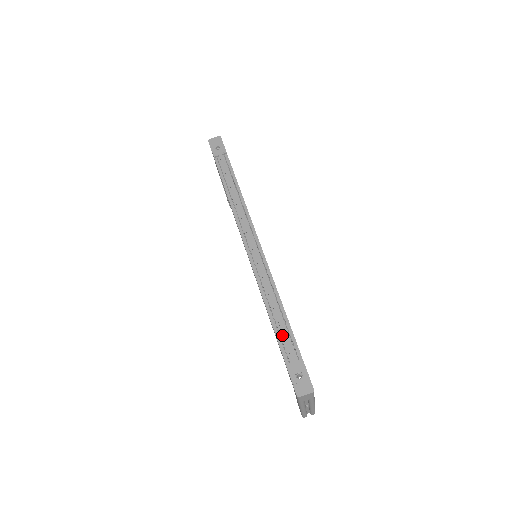
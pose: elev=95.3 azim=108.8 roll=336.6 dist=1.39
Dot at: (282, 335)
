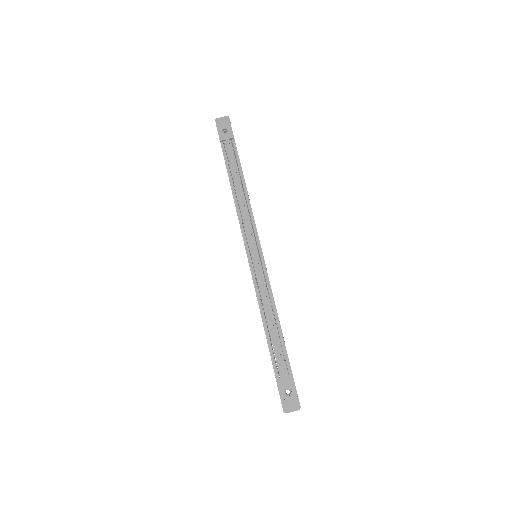
Dot at: (275, 349)
